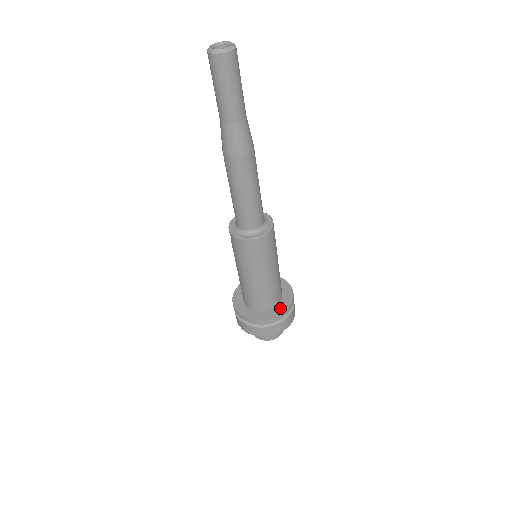
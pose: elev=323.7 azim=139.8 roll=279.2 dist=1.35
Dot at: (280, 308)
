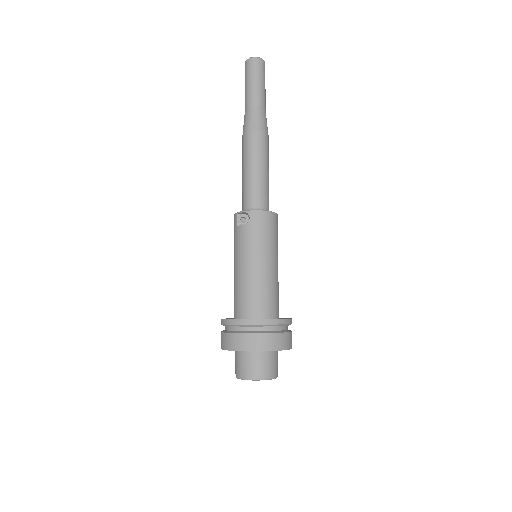
Dot at: occluded
